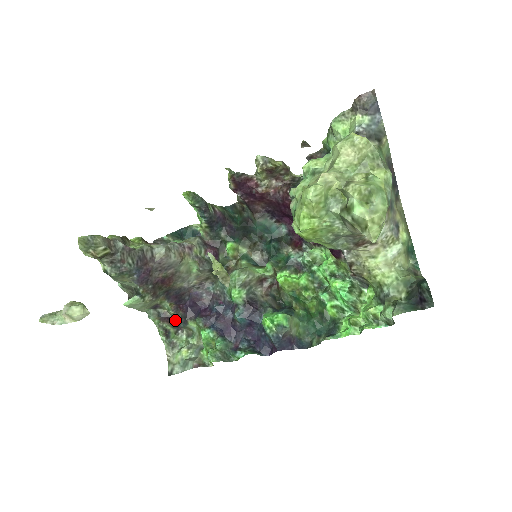
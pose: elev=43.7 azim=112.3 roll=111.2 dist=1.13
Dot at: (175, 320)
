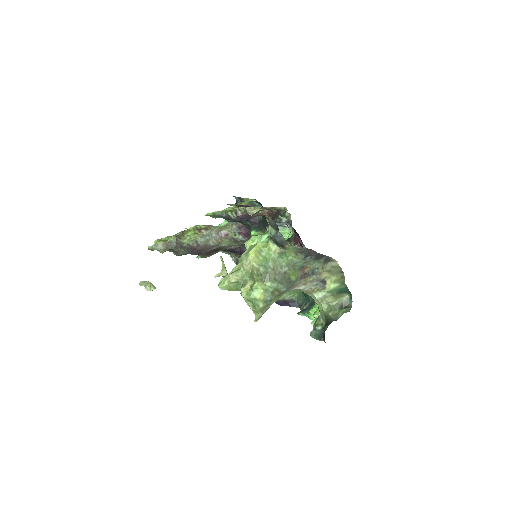
Dot at: (238, 257)
